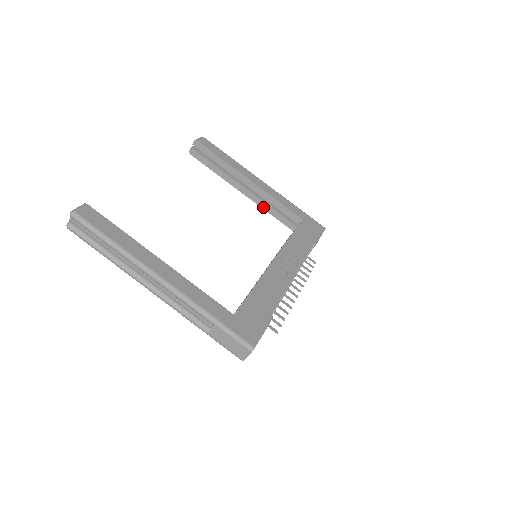
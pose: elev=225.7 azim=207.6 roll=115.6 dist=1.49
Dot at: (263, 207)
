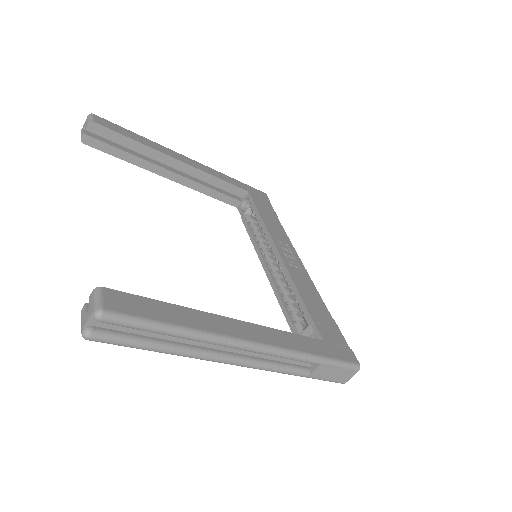
Dot at: (198, 189)
